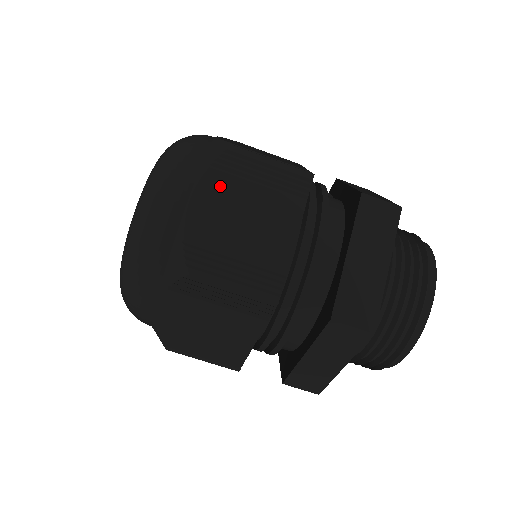
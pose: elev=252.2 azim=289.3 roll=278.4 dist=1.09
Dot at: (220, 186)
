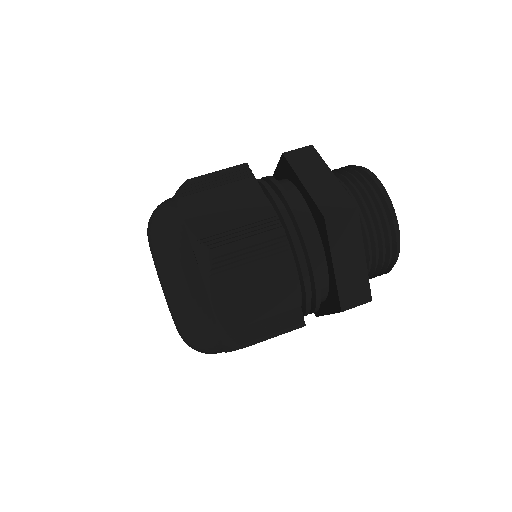
Dot at: occluded
